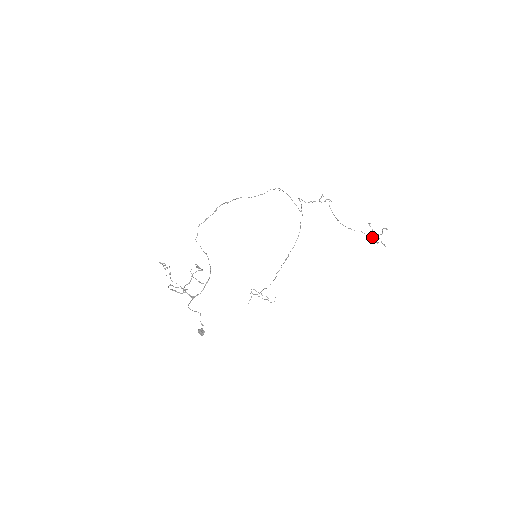
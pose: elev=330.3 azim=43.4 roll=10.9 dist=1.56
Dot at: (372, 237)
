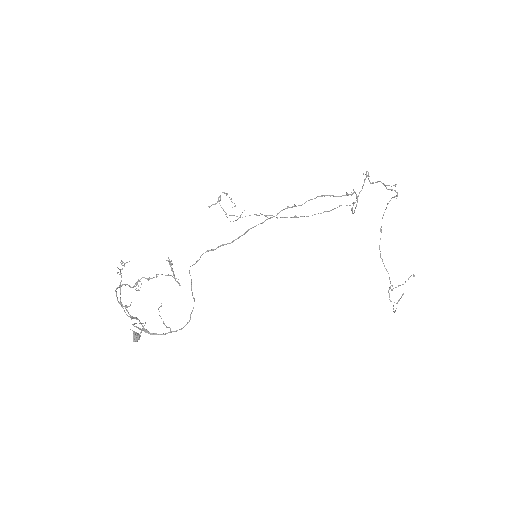
Dot at: occluded
